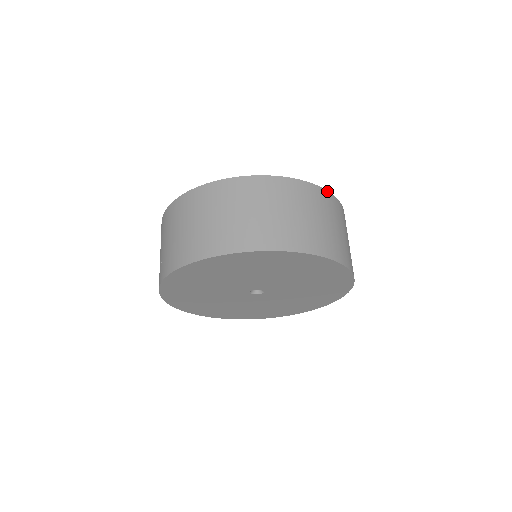
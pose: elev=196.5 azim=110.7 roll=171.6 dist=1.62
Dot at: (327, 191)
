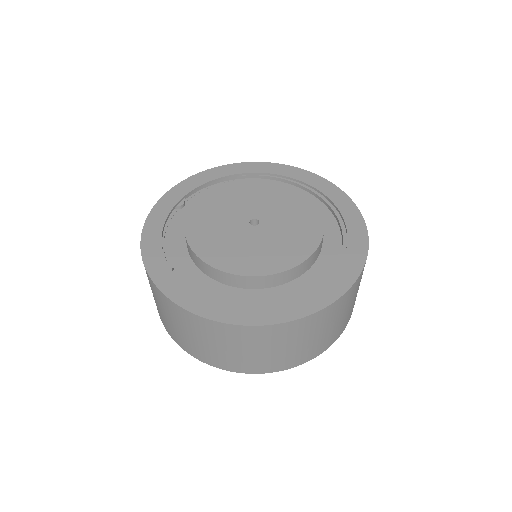
Dot at: (310, 315)
